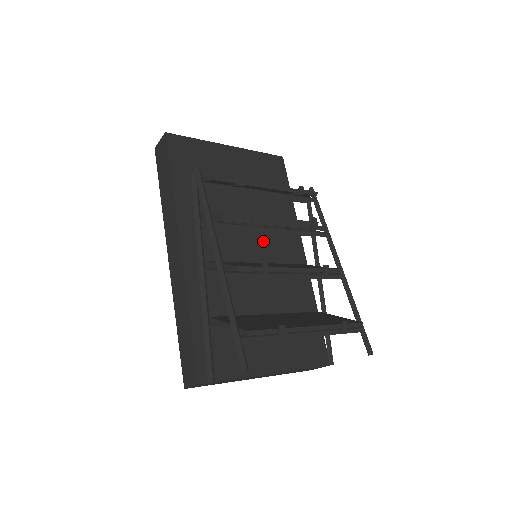
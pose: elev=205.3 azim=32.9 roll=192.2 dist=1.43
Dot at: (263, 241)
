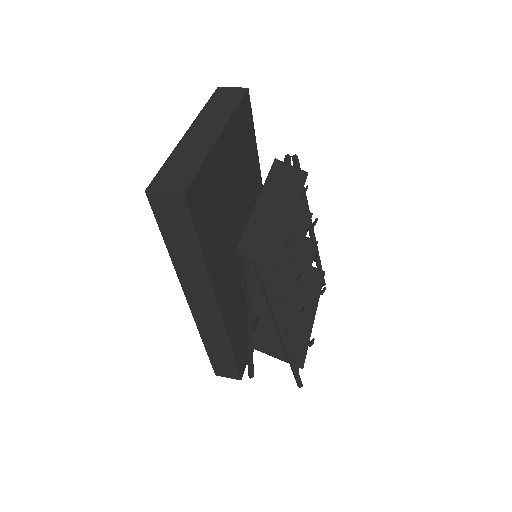
Dot at: occluded
